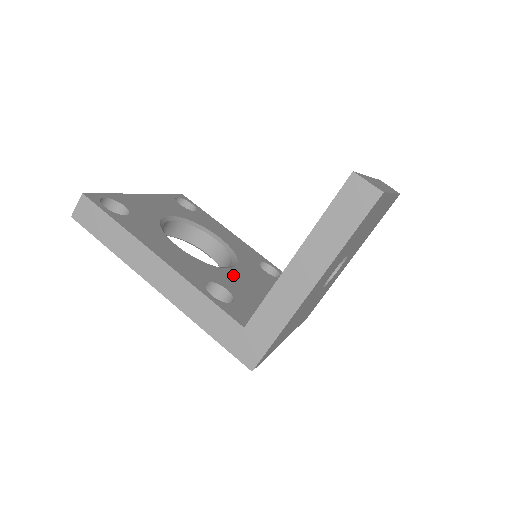
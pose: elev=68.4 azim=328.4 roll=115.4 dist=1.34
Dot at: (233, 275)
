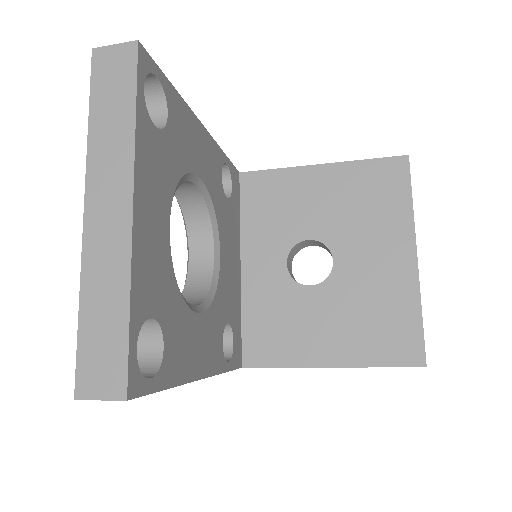
Dot at: (224, 278)
